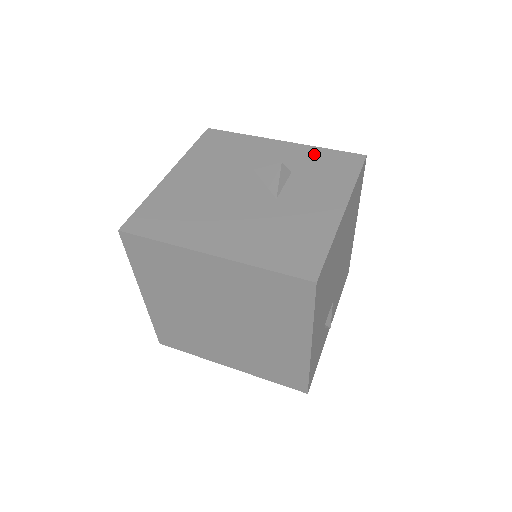
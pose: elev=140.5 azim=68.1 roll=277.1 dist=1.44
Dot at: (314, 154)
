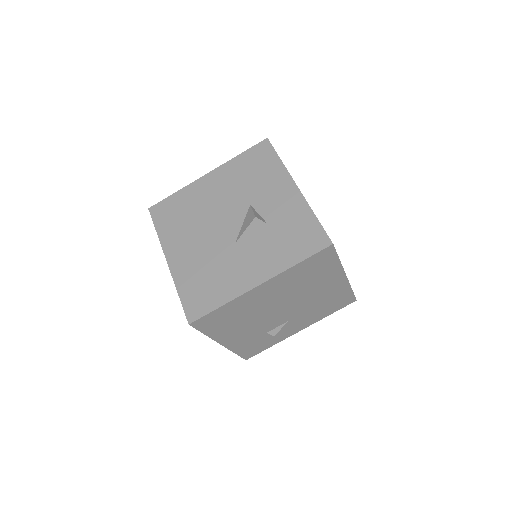
Dot at: (300, 216)
